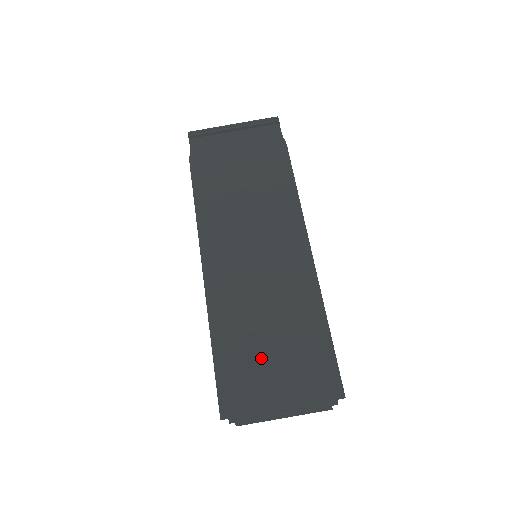
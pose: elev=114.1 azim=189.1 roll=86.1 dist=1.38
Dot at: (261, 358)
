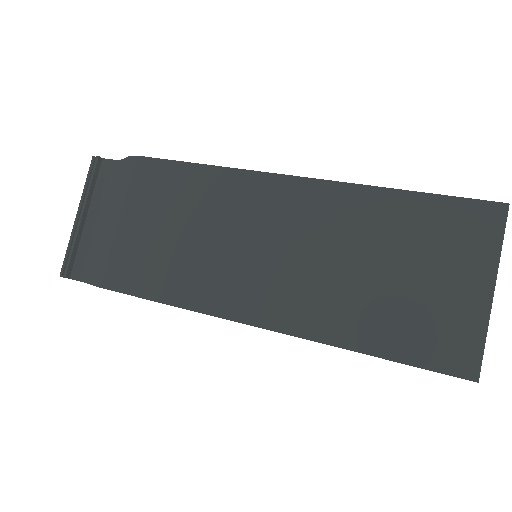
Dot at: (410, 294)
